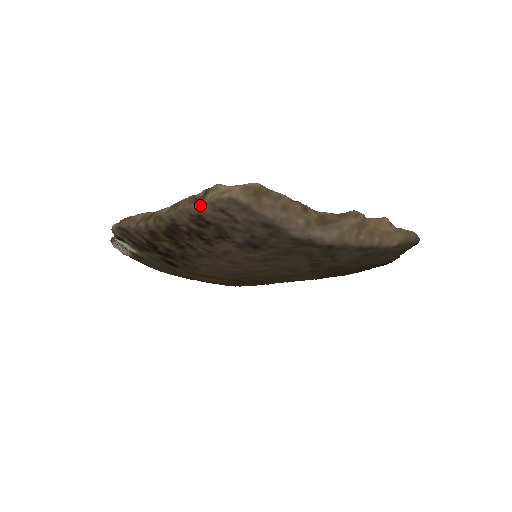
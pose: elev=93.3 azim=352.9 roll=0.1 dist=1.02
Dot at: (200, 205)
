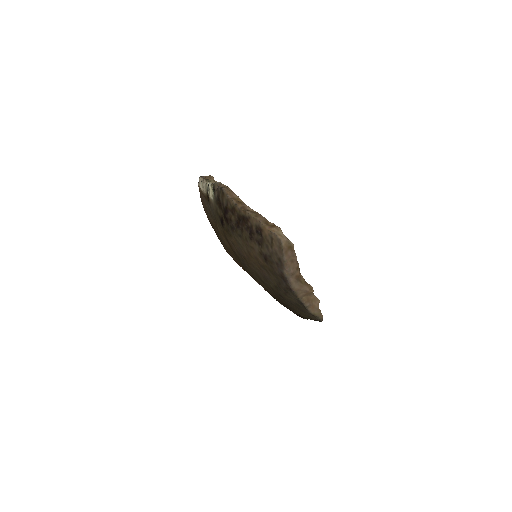
Dot at: (267, 228)
